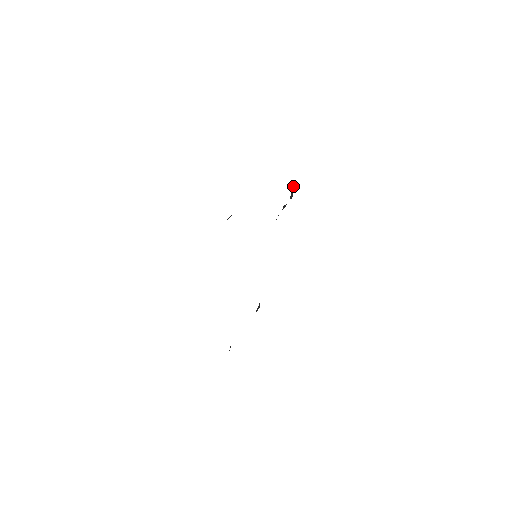
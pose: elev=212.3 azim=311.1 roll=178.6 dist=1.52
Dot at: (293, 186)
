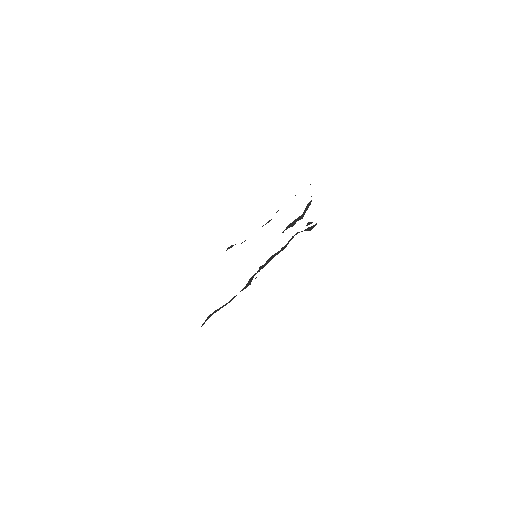
Dot at: (308, 204)
